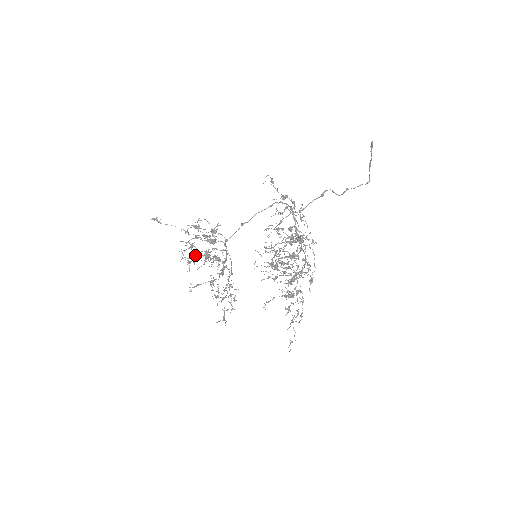
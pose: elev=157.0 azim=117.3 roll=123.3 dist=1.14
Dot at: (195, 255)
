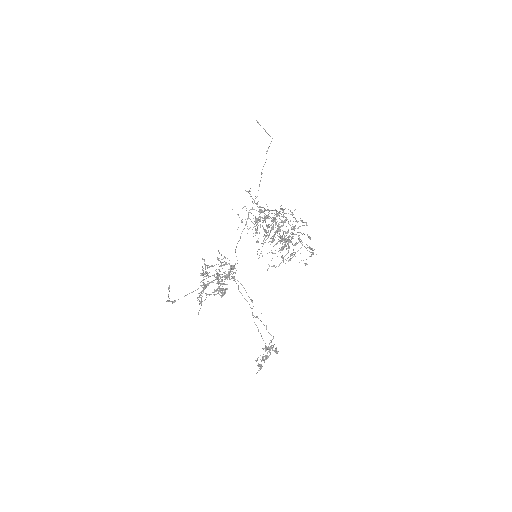
Dot at: (203, 259)
